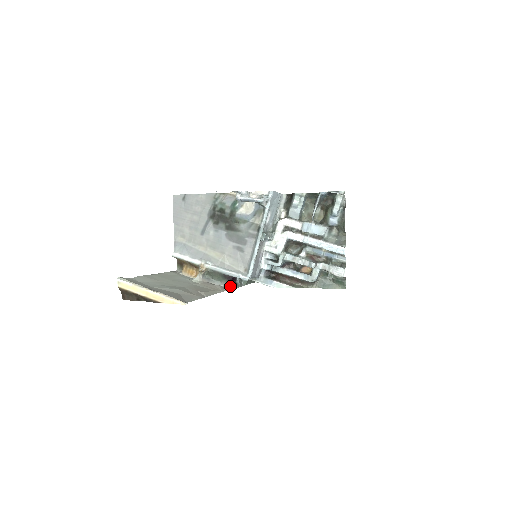
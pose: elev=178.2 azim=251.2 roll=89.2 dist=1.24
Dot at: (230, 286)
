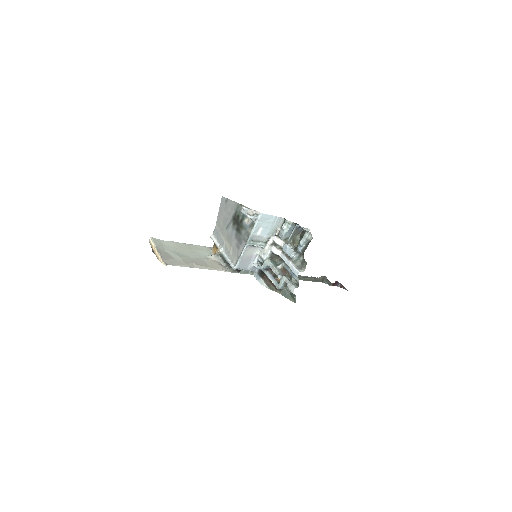
Dot at: (229, 269)
